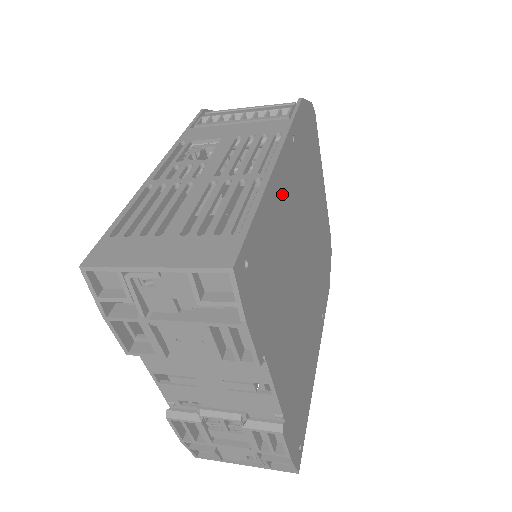
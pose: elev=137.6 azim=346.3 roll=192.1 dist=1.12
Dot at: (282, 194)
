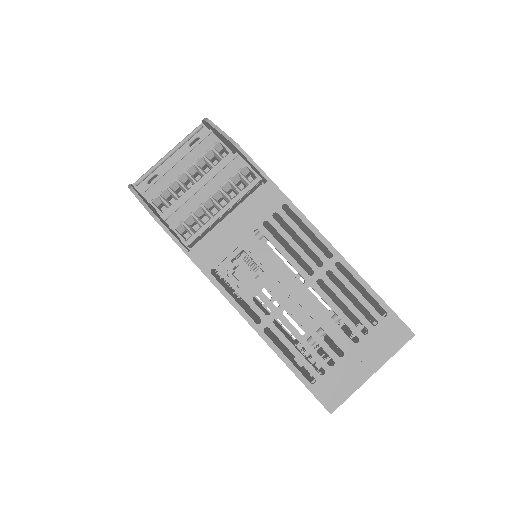
Dot at: occluded
